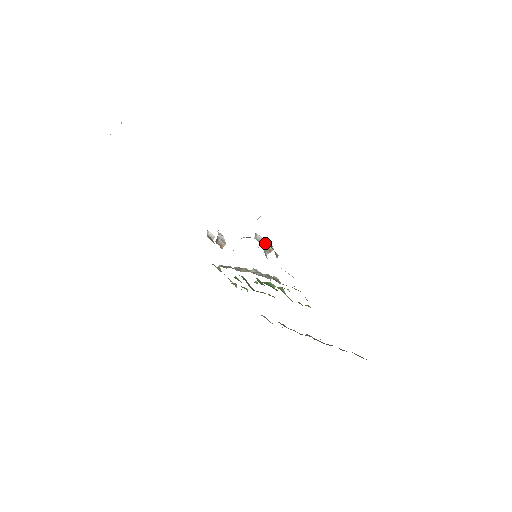
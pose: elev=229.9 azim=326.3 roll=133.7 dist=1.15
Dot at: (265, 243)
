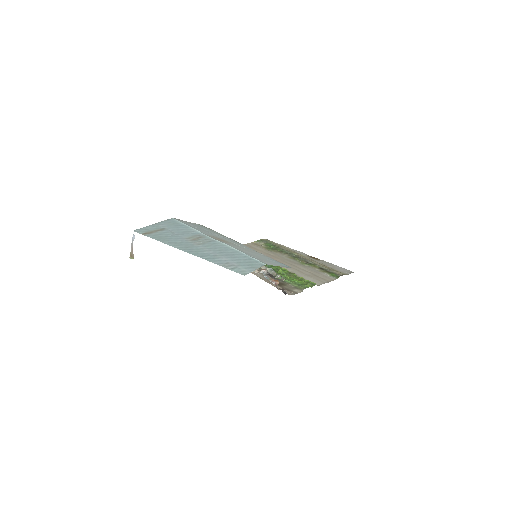
Dot at: (275, 285)
